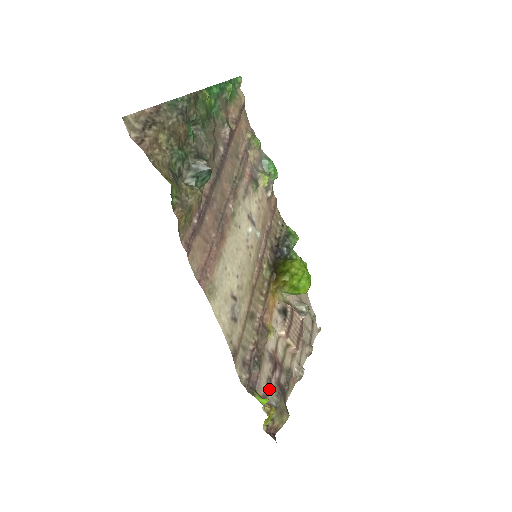
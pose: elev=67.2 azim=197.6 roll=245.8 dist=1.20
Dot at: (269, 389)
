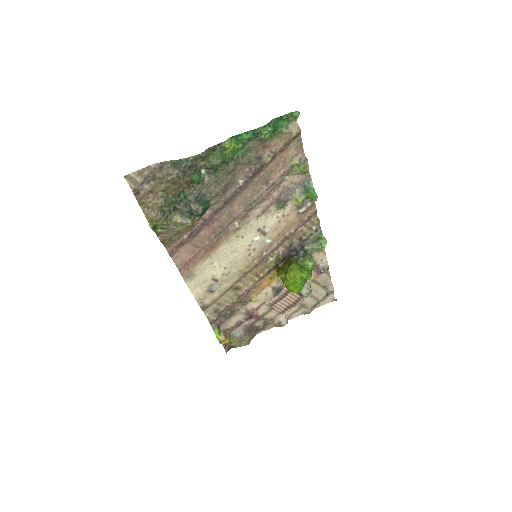
Dot at: (238, 326)
